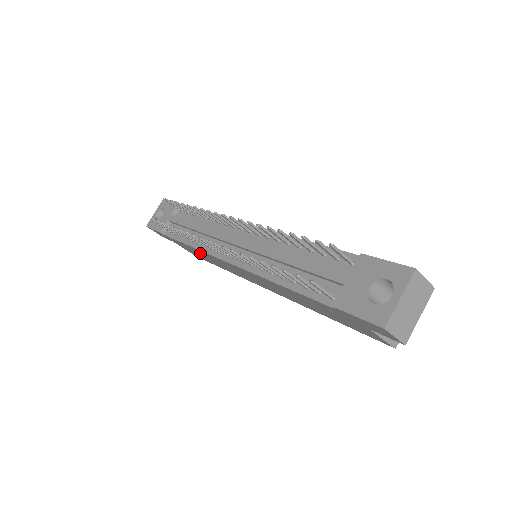
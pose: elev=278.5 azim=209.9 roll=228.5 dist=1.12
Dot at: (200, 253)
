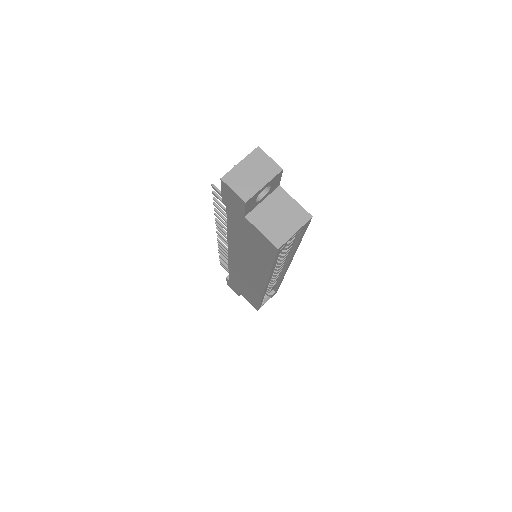
Dot at: (238, 279)
